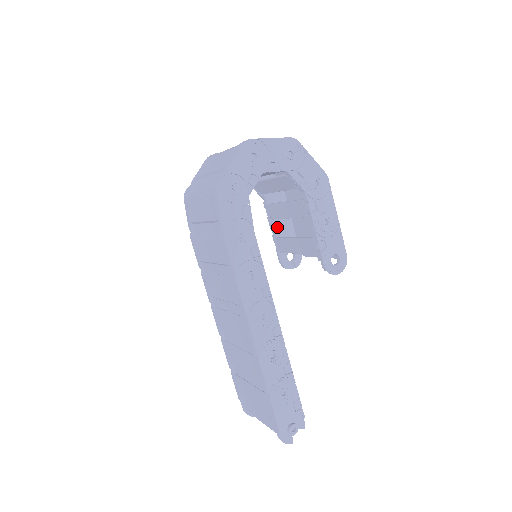
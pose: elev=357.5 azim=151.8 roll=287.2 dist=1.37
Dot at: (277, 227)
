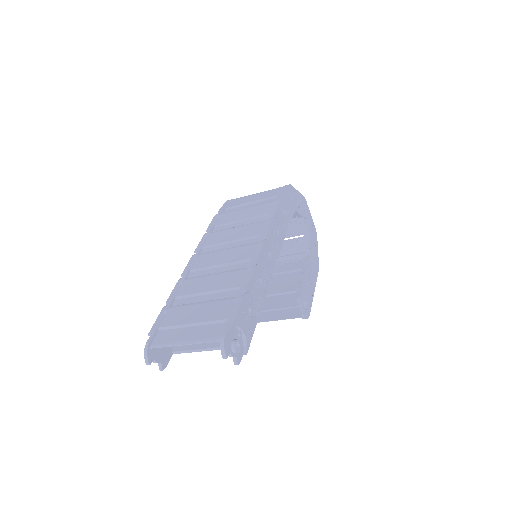
Dot at: occluded
